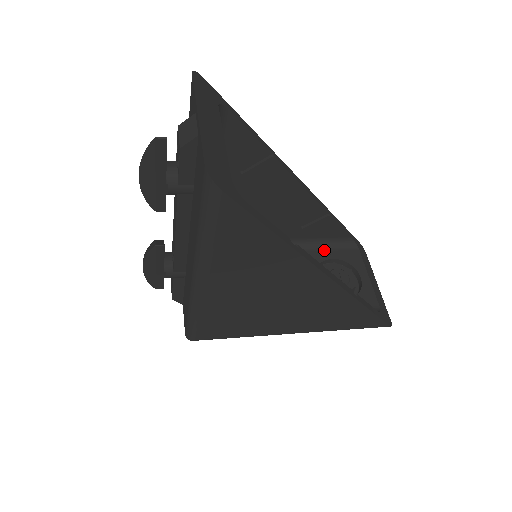
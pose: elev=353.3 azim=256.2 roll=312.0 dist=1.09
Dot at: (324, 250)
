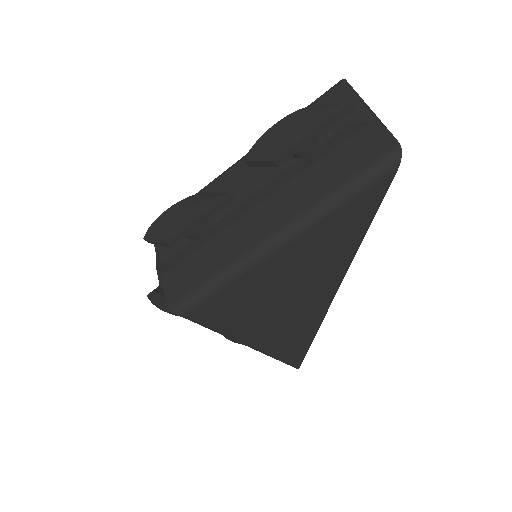
Dot at: occluded
